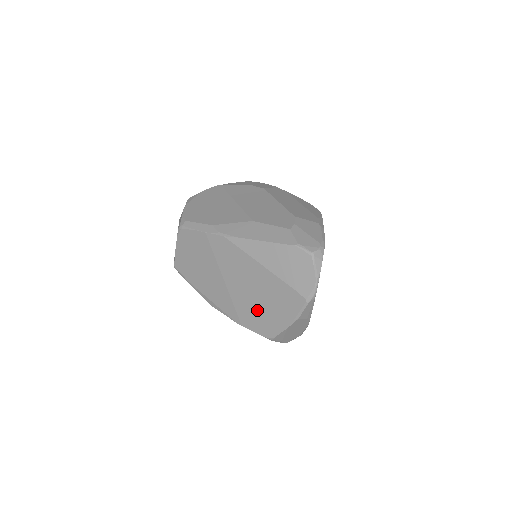
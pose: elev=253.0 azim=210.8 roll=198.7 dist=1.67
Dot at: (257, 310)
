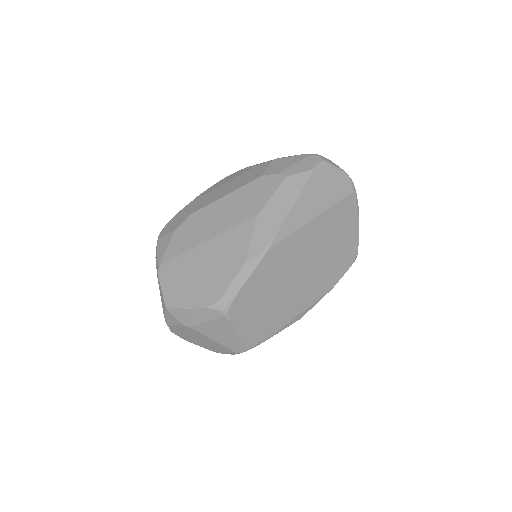
Dot at: (334, 256)
